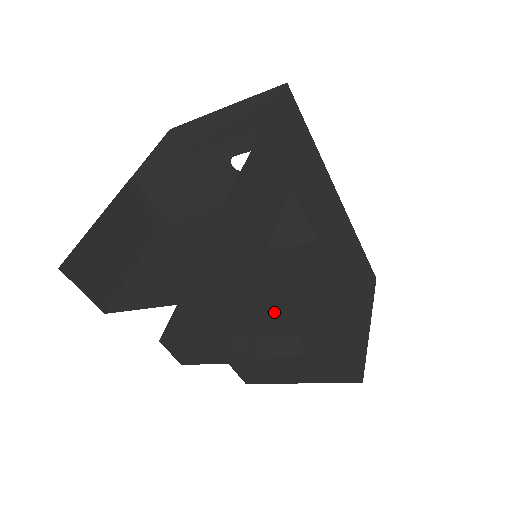
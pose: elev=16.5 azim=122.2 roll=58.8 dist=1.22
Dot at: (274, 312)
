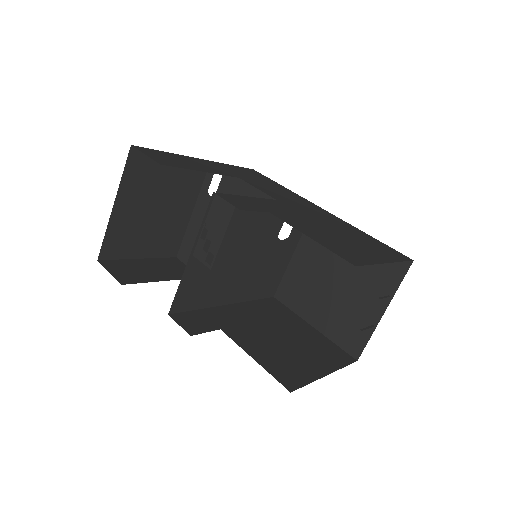
Dot at: occluded
